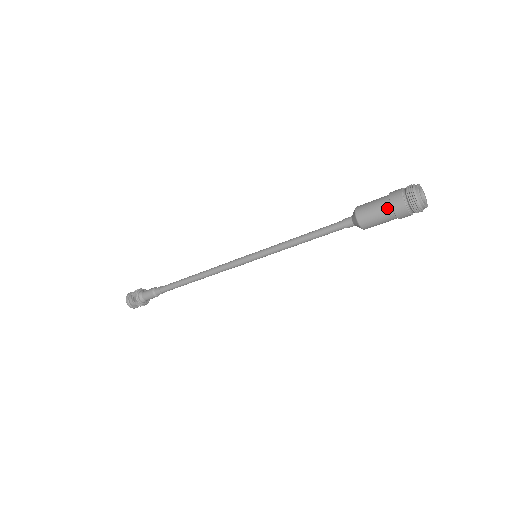
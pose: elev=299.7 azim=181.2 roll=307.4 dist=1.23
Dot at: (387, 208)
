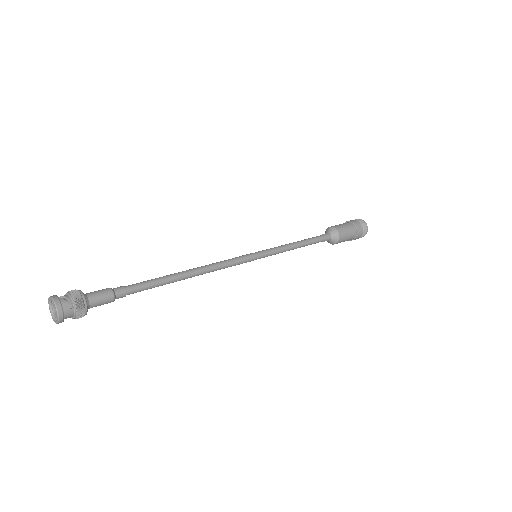
Dot at: (354, 228)
